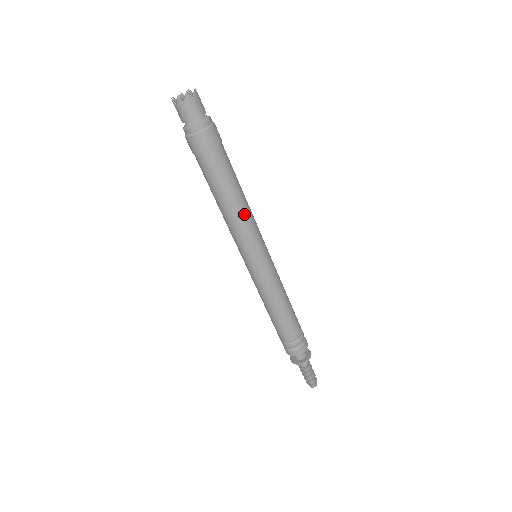
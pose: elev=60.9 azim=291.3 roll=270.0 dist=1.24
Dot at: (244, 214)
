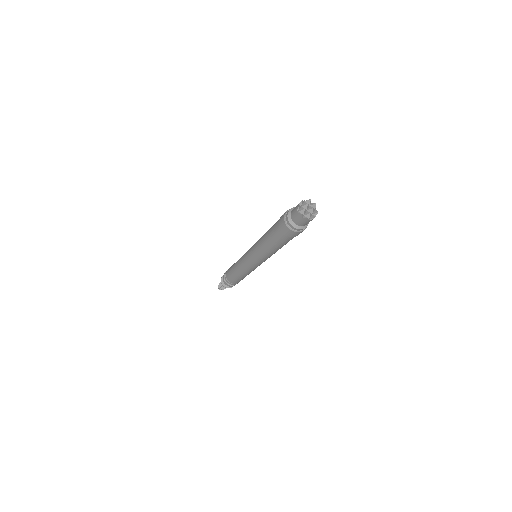
Dot at: (270, 254)
